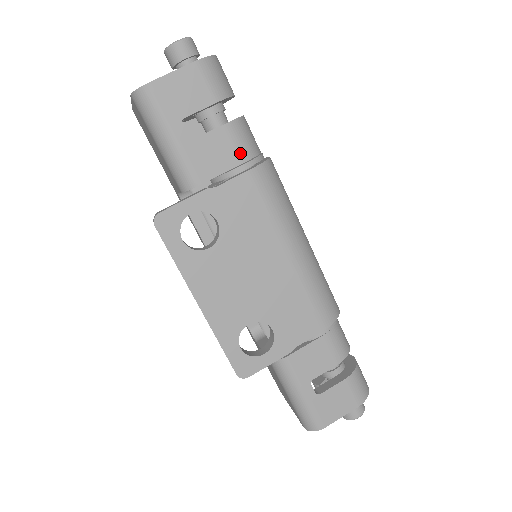
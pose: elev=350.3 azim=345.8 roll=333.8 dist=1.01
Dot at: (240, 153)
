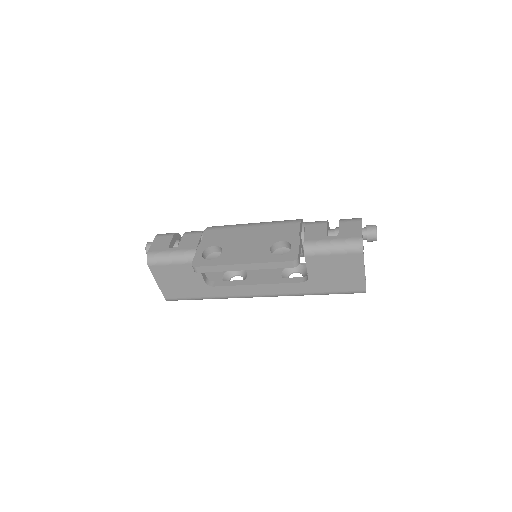
Dot at: (198, 233)
